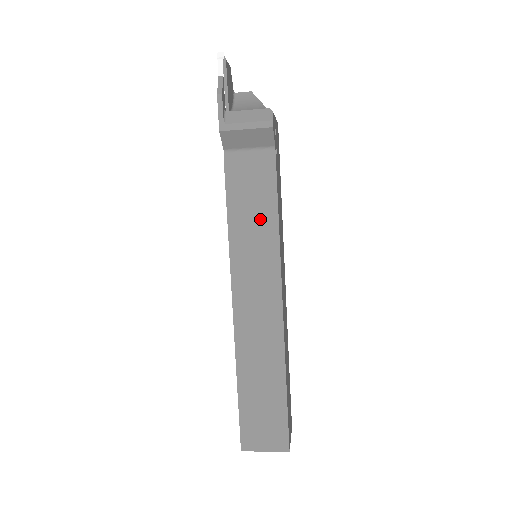
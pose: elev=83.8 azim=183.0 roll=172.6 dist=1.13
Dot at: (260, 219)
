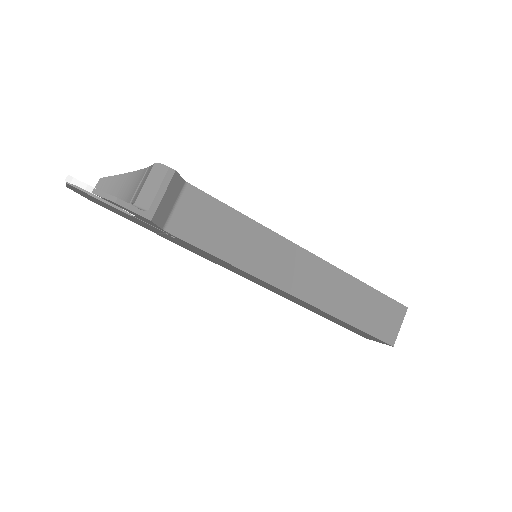
Dot at: (238, 232)
